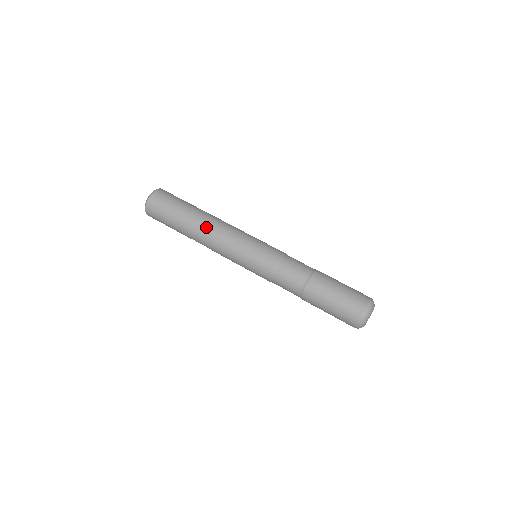
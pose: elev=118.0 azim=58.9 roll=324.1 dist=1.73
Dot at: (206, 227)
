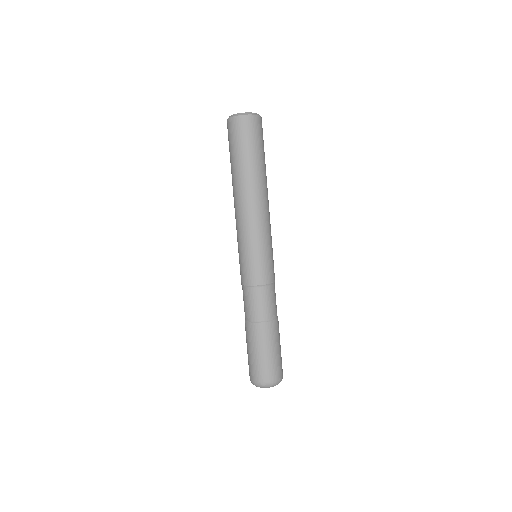
Dot at: (245, 196)
